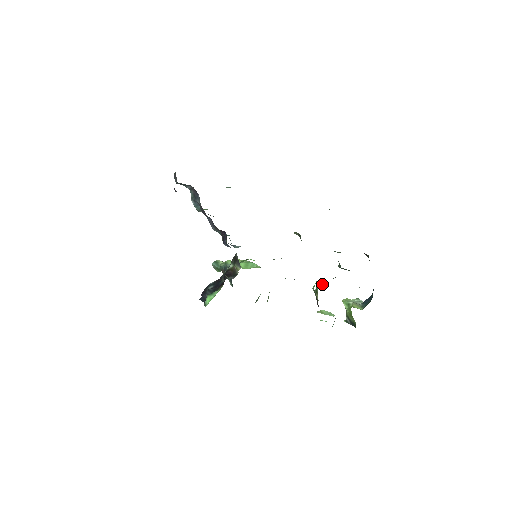
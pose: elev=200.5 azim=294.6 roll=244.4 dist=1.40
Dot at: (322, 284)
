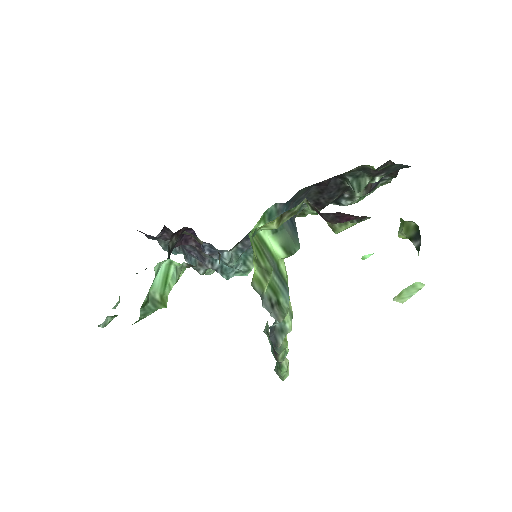
Dot at: occluded
